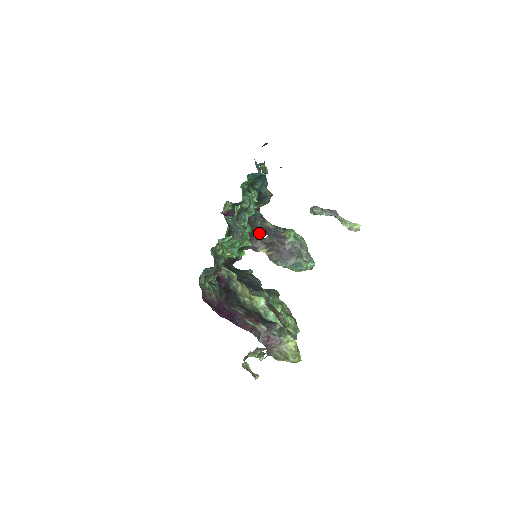
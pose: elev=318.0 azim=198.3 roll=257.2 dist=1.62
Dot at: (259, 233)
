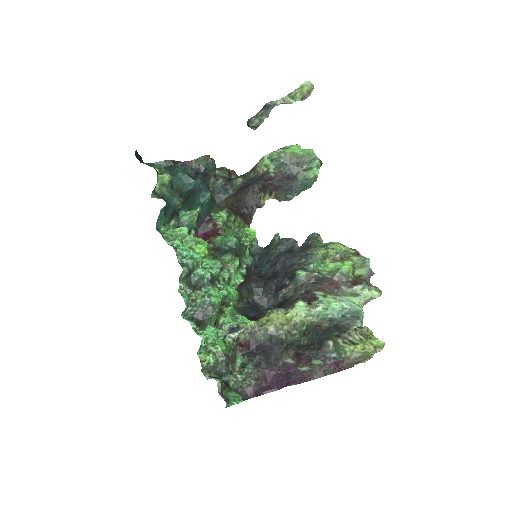
Dot at: (244, 191)
